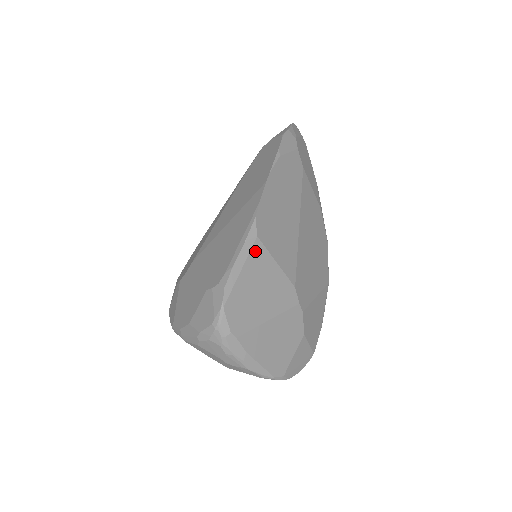
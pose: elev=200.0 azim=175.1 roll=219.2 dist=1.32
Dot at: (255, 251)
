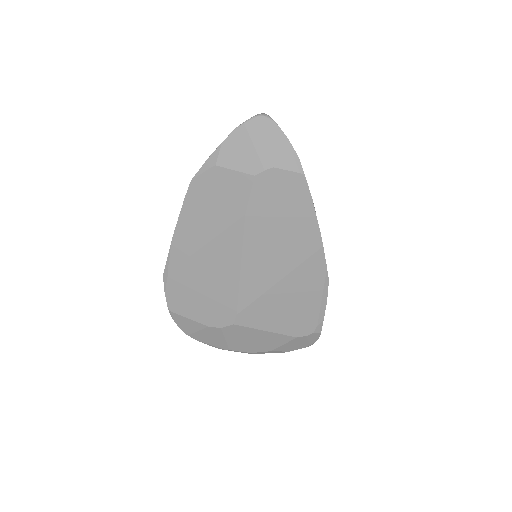
Dot at: occluded
